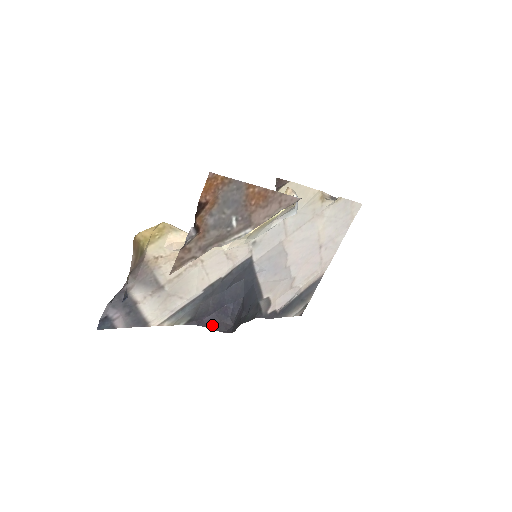
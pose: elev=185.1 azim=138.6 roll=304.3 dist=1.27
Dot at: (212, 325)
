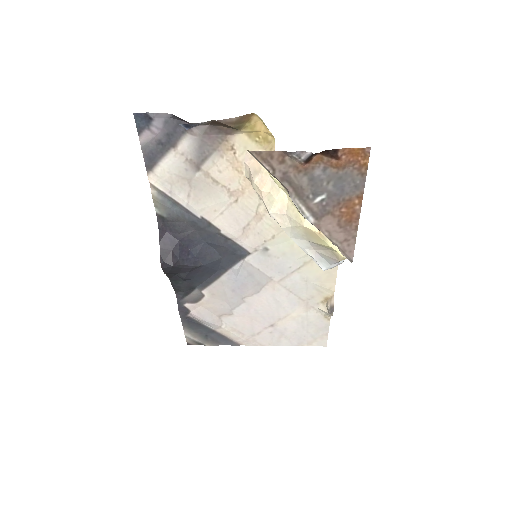
Dot at: (164, 244)
